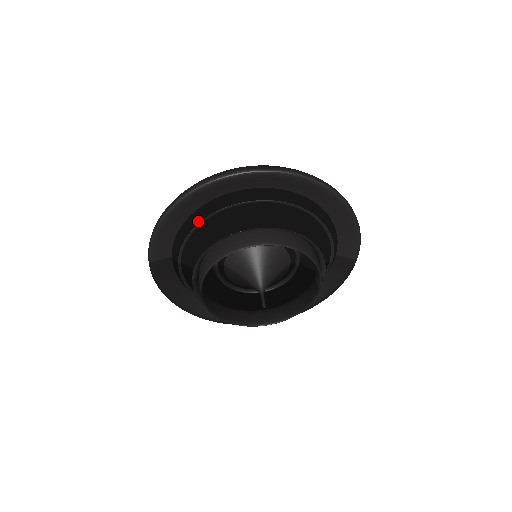
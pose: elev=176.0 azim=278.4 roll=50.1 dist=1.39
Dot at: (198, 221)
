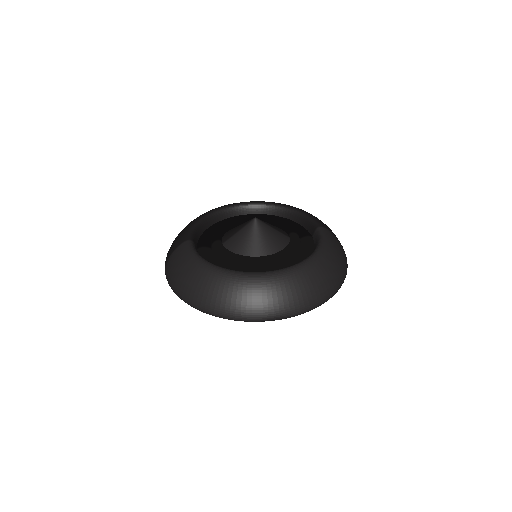
Dot at: occluded
